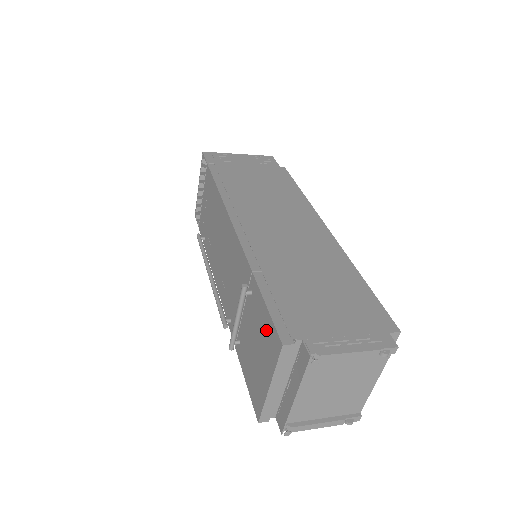
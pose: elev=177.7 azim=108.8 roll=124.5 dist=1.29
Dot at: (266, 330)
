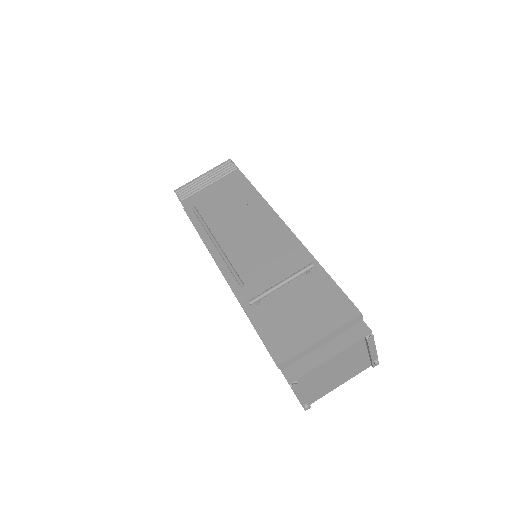
Dot at: (331, 301)
